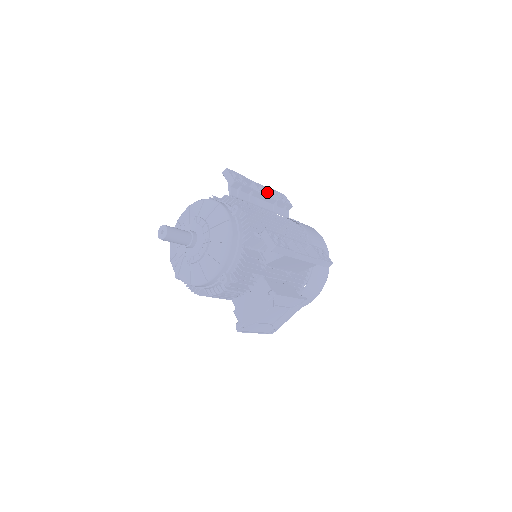
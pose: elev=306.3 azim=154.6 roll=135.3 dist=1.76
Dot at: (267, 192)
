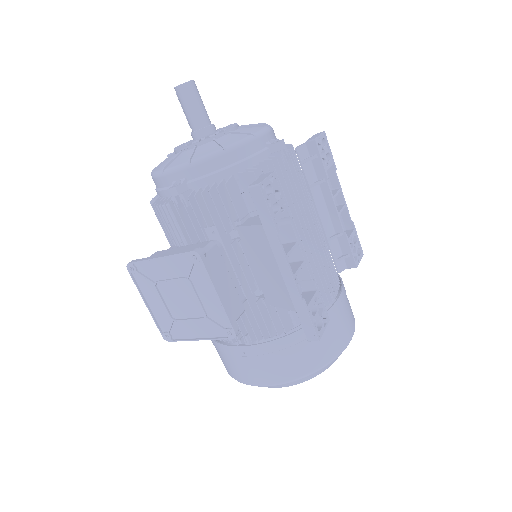
Dot at: (346, 224)
